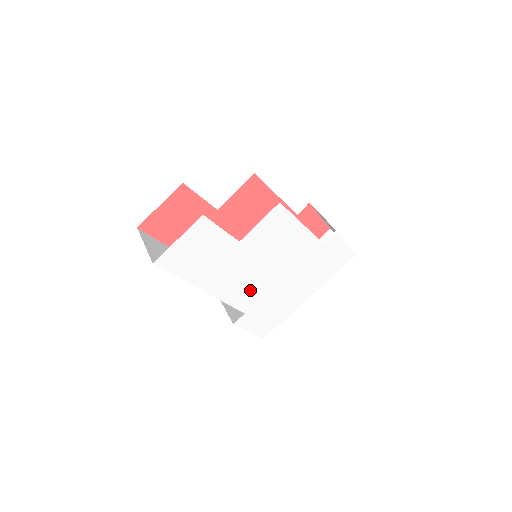
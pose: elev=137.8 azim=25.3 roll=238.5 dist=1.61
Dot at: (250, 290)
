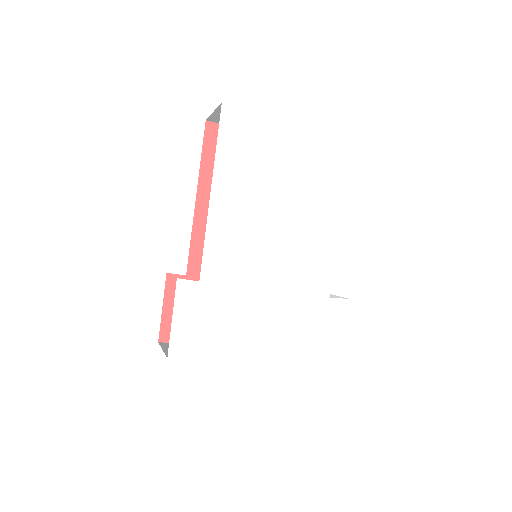
Dot at: (235, 256)
